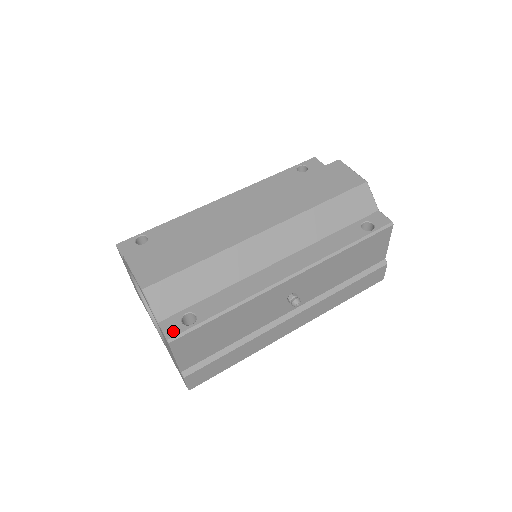
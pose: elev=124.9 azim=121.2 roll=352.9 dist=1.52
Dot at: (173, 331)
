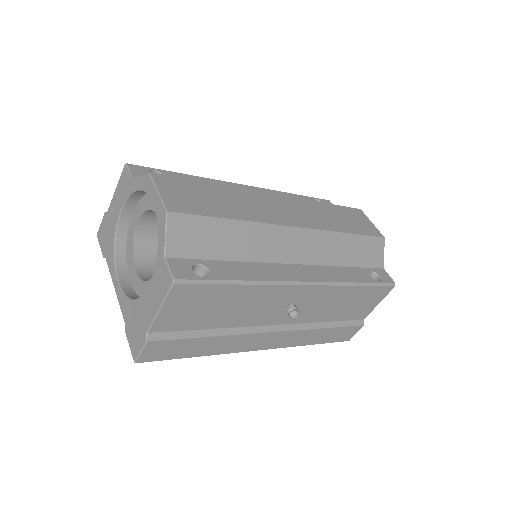
Dot at: (182, 273)
